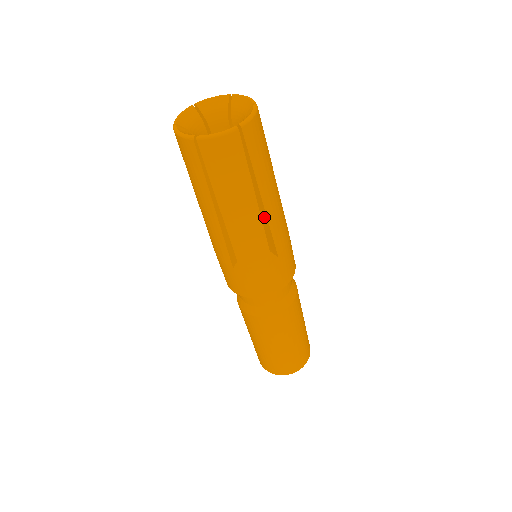
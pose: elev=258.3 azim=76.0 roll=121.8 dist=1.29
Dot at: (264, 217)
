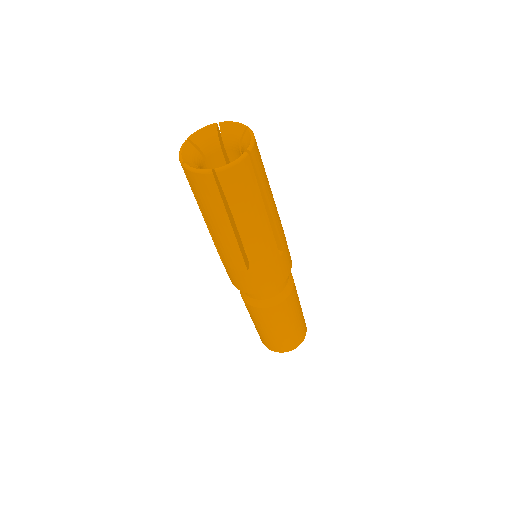
Dot at: (269, 221)
